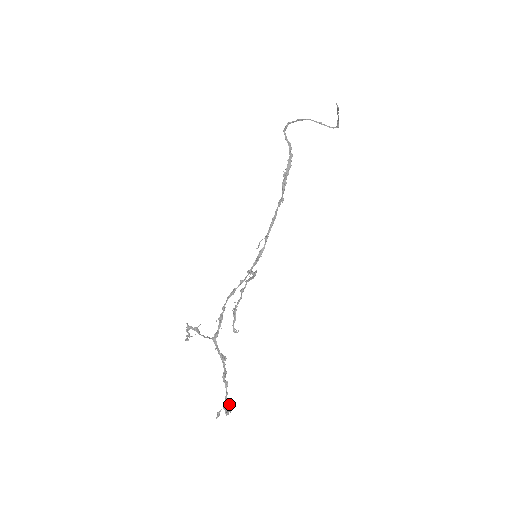
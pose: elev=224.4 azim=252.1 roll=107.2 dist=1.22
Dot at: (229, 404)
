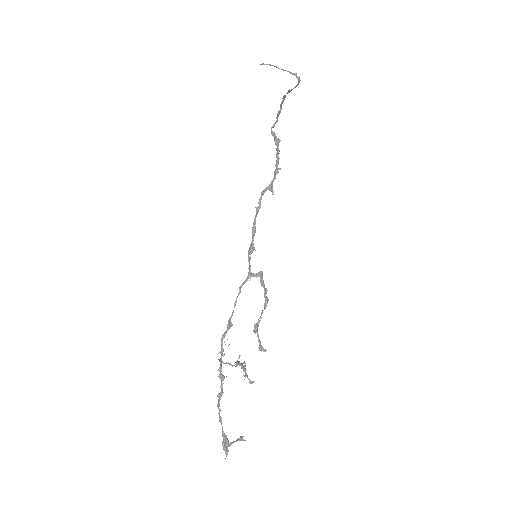
Dot at: (240, 438)
